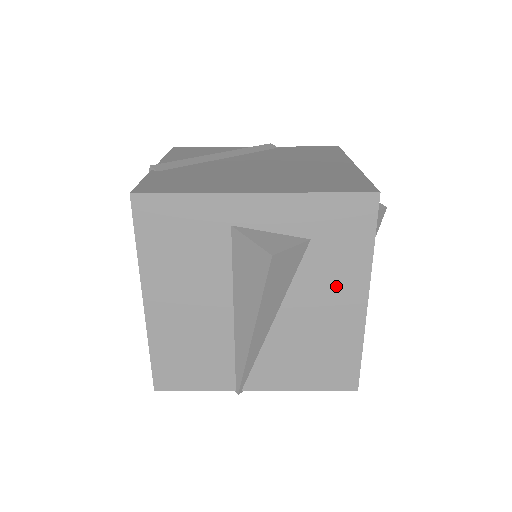
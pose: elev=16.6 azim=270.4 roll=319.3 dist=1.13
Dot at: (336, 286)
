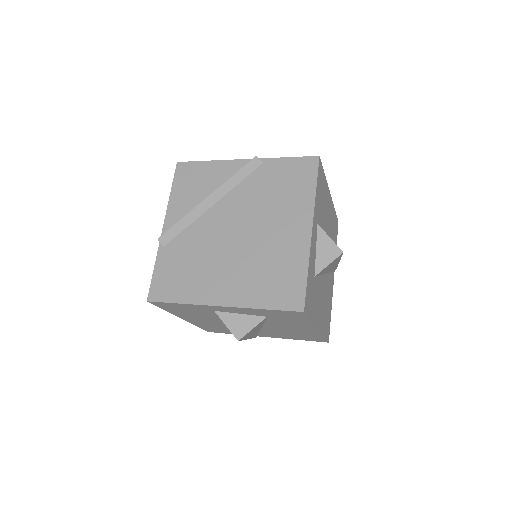
Dot at: (294, 325)
